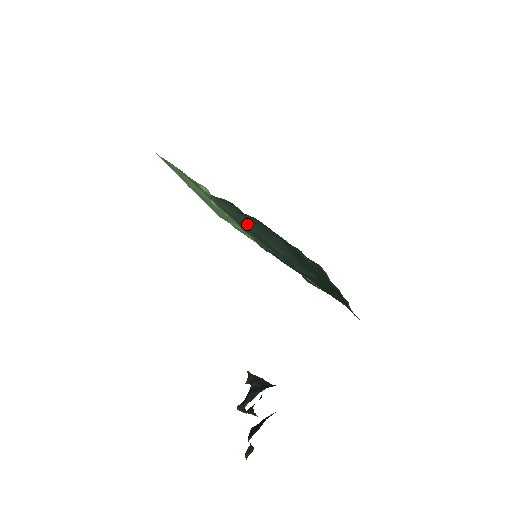
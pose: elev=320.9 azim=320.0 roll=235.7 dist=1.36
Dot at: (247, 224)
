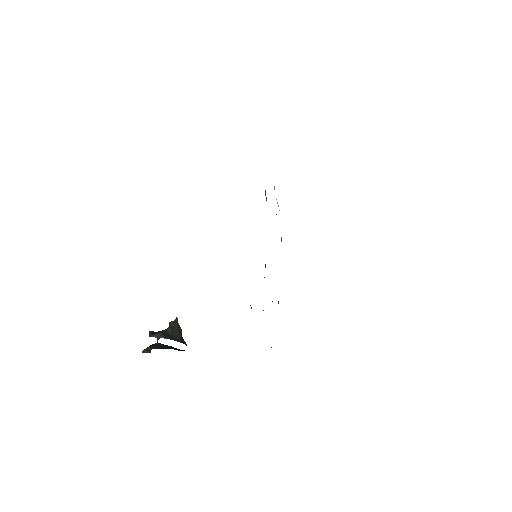
Dot at: occluded
